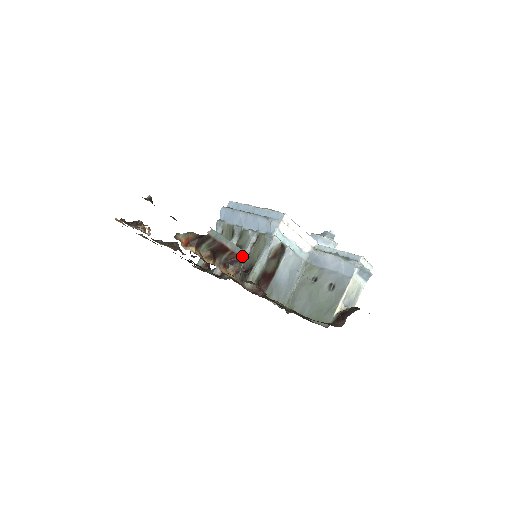
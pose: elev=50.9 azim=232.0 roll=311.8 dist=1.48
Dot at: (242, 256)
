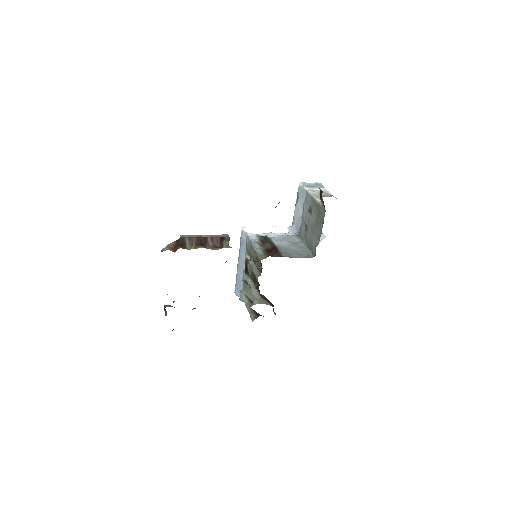
Dot at: (222, 237)
